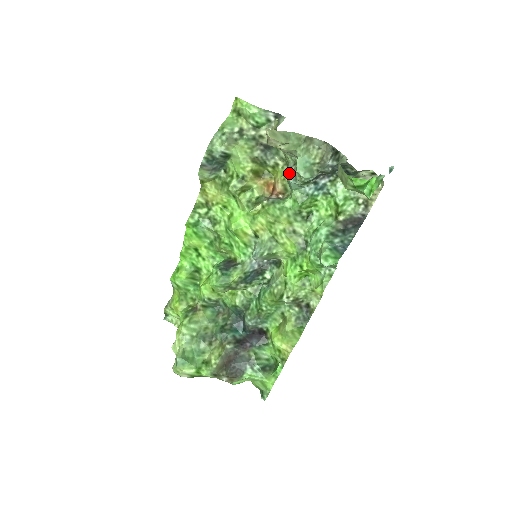
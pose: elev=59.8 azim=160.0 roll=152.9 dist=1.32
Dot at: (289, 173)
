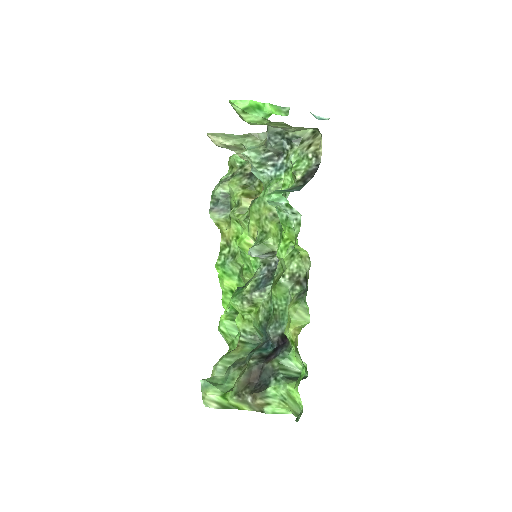
Dot at: occluded
